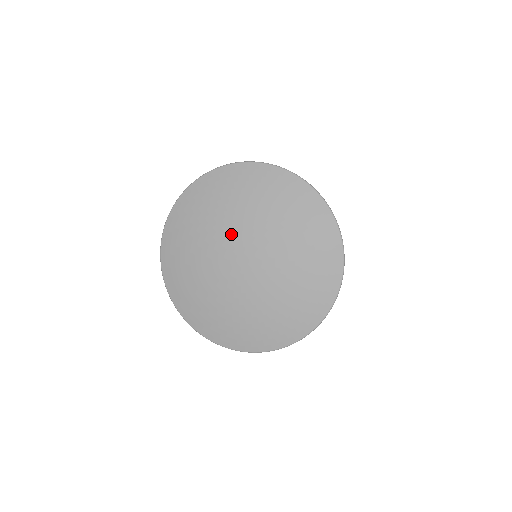
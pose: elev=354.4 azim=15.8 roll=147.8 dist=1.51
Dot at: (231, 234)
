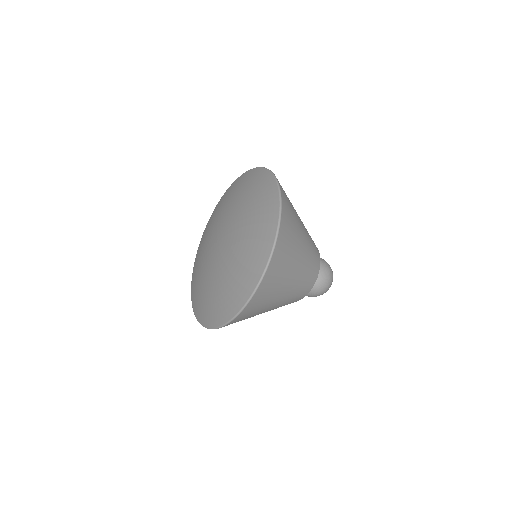
Dot at: (221, 222)
